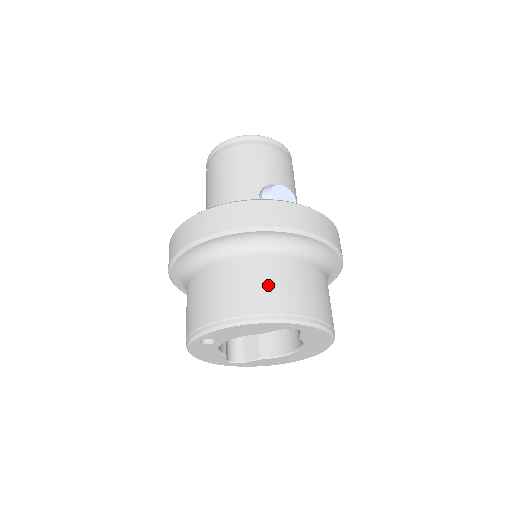
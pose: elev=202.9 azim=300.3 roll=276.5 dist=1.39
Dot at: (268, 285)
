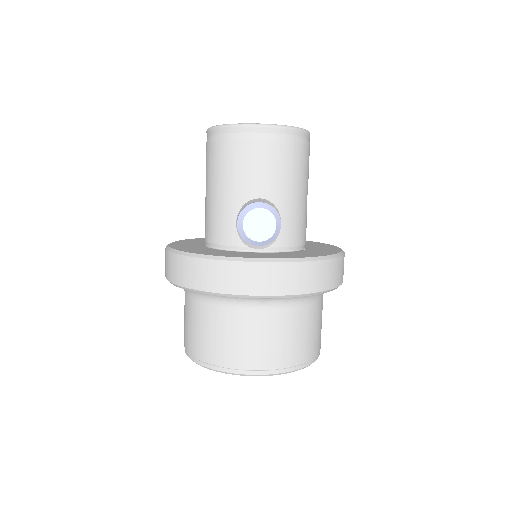
Dot at: (224, 340)
